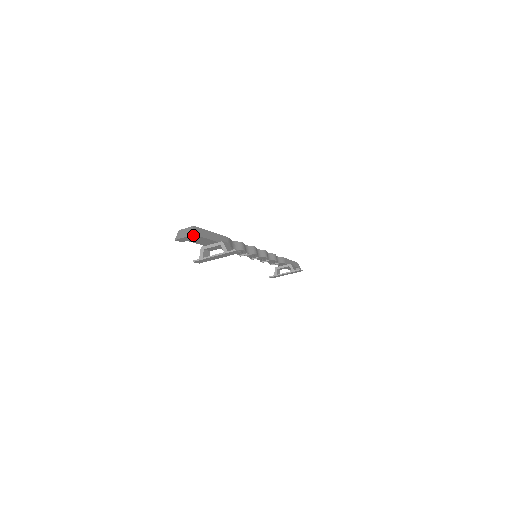
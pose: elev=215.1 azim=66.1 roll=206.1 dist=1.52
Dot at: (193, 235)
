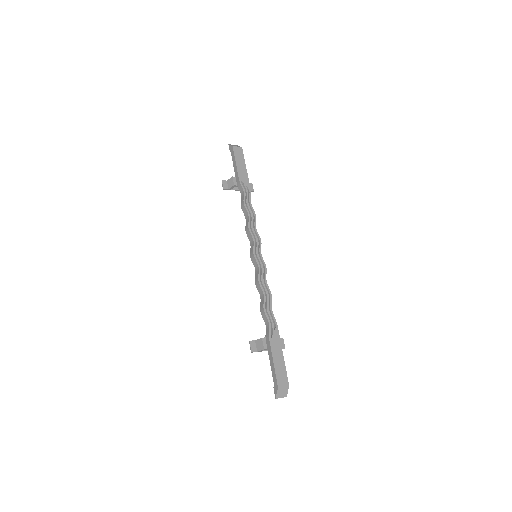
Dot at: (286, 390)
